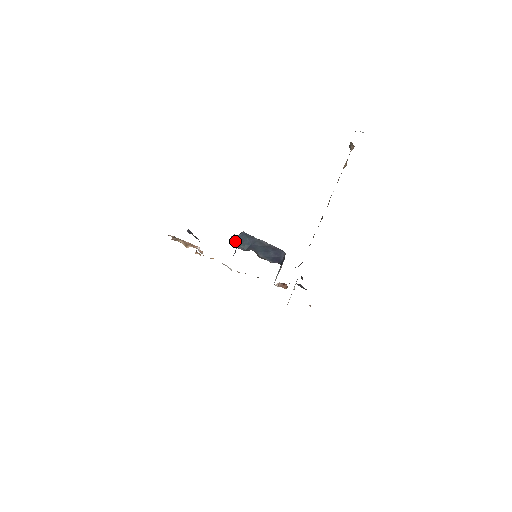
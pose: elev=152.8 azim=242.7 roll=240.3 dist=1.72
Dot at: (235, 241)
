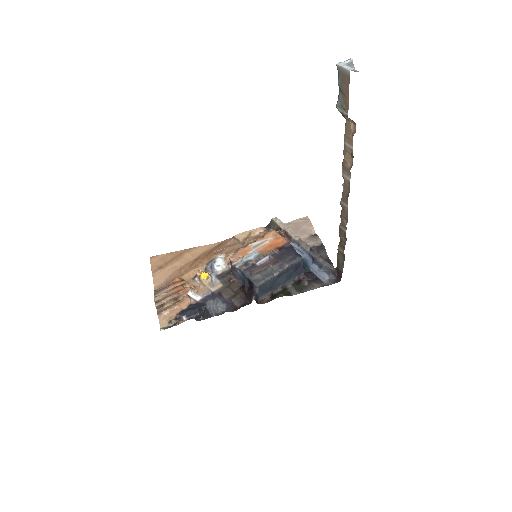
Dot at: (258, 297)
